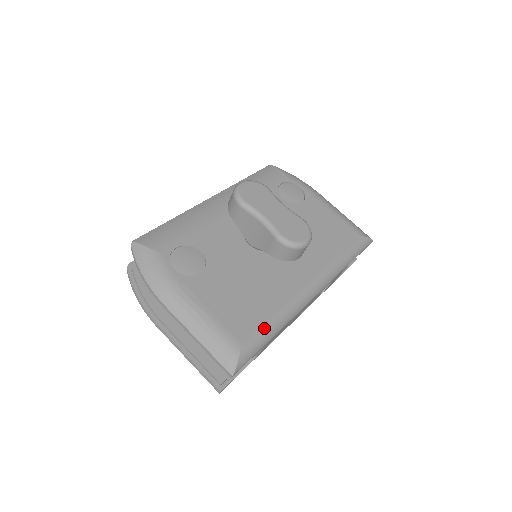
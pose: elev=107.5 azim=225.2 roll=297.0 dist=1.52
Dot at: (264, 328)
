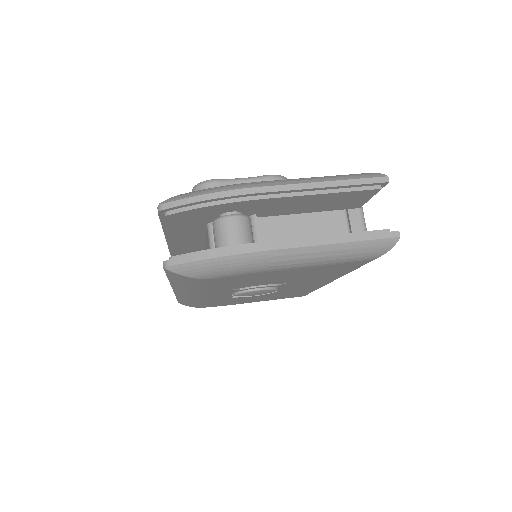
Dot at: occluded
